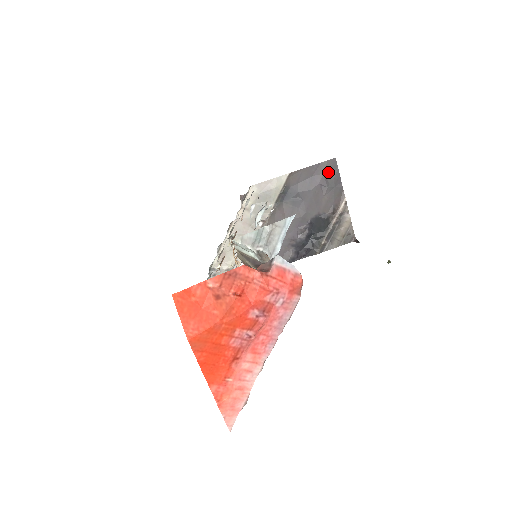
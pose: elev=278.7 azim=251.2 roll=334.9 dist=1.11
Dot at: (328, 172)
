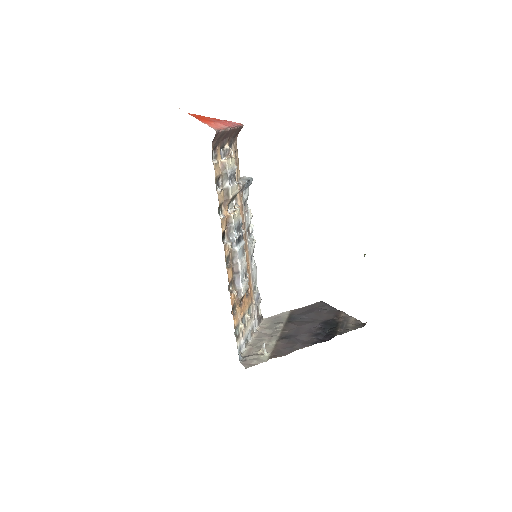
Dot at: (320, 306)
